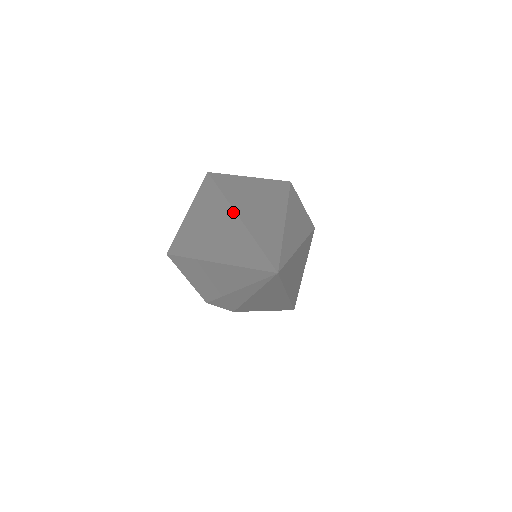
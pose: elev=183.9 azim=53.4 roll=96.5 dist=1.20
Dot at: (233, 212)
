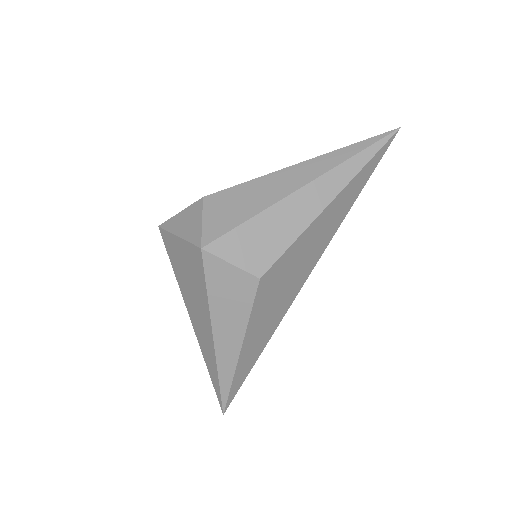
Dot at: (192, 322)
